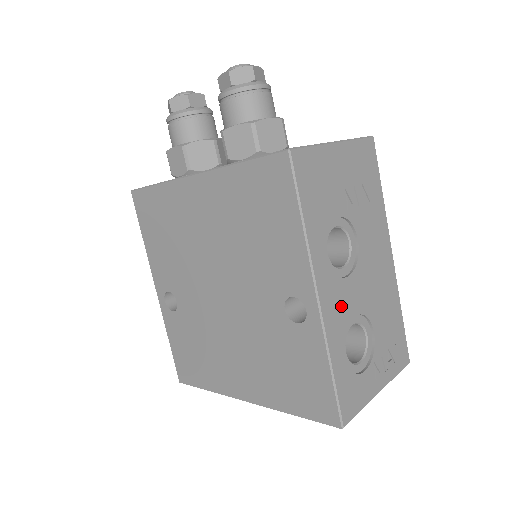
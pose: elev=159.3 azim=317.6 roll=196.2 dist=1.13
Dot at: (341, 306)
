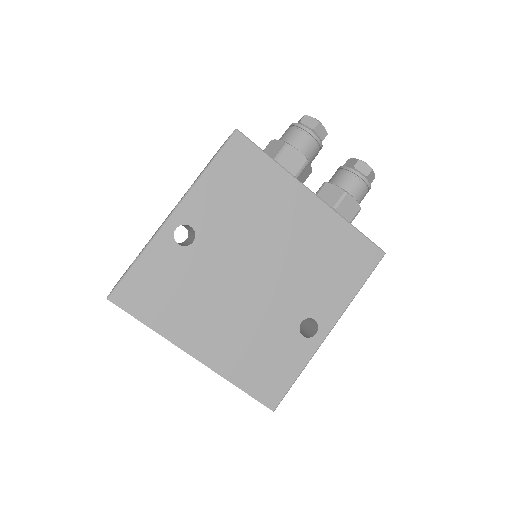
Dot at: occluded
